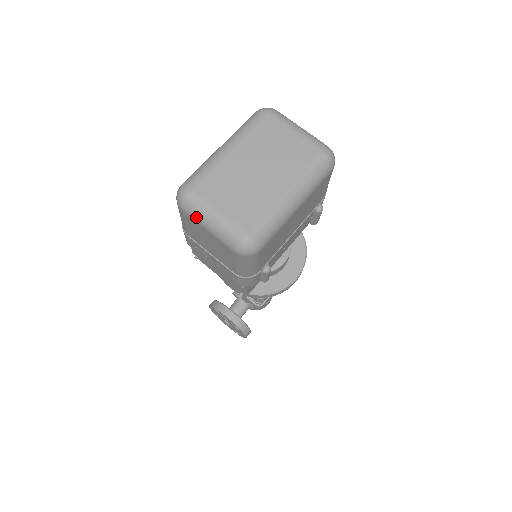
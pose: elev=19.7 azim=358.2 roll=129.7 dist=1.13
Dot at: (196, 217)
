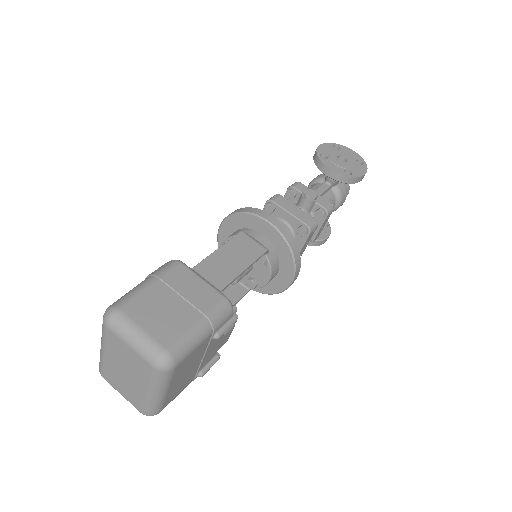
Dot at: occluded
